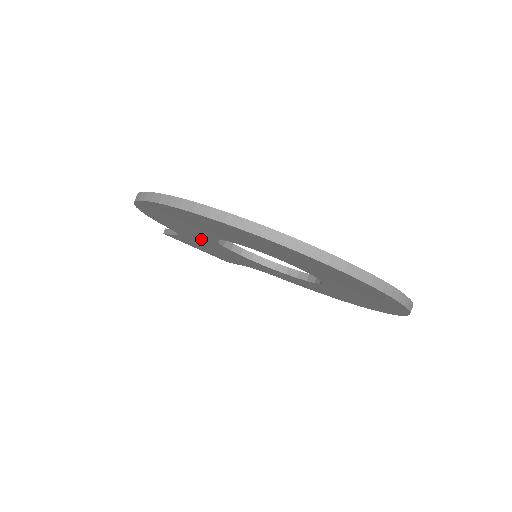
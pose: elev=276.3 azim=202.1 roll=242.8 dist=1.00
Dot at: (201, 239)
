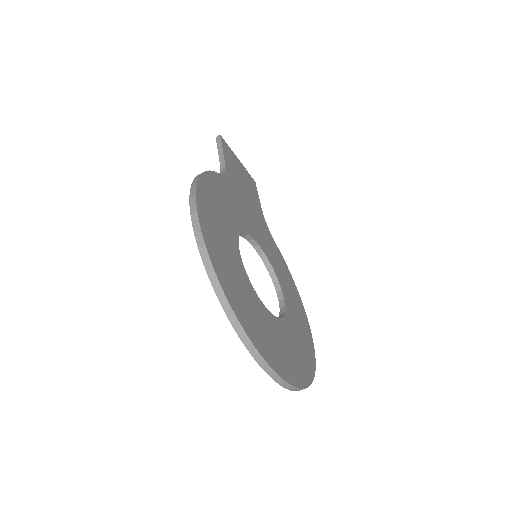
Dot at: occluded
